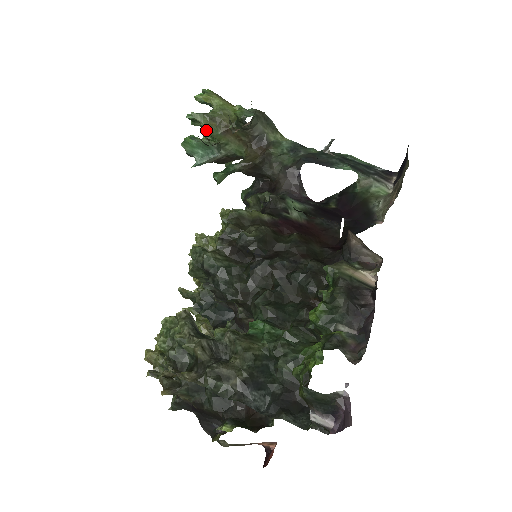
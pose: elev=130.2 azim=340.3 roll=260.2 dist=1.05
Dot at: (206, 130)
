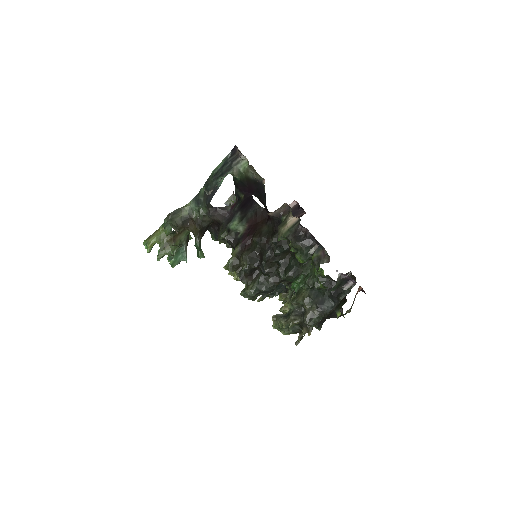
Dot at: (170, 253)
